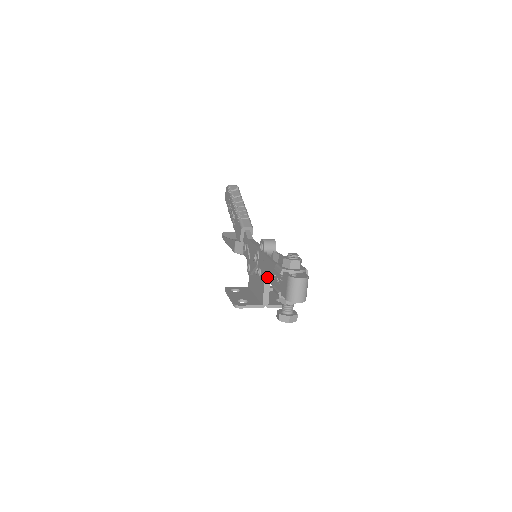
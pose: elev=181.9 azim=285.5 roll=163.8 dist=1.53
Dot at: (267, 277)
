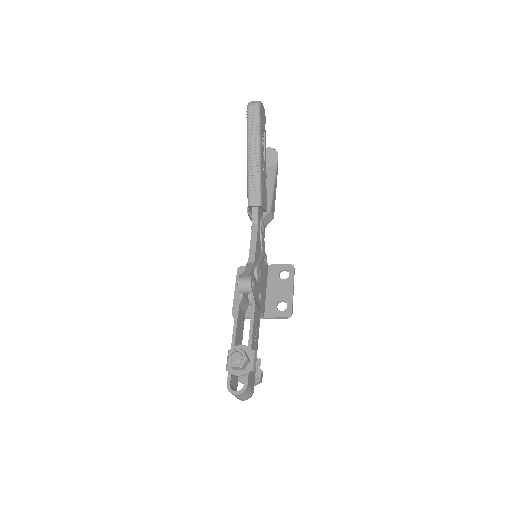
Dot at: occluded
